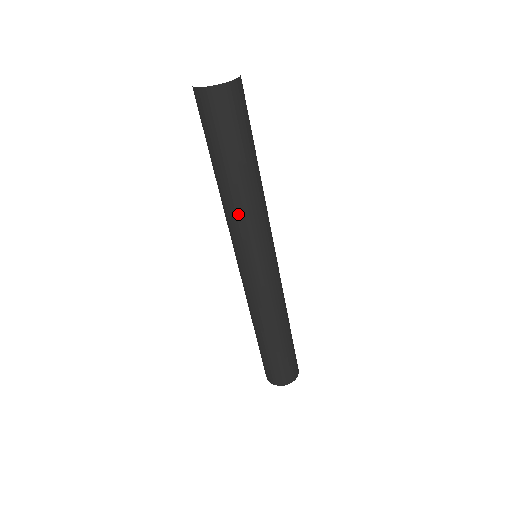
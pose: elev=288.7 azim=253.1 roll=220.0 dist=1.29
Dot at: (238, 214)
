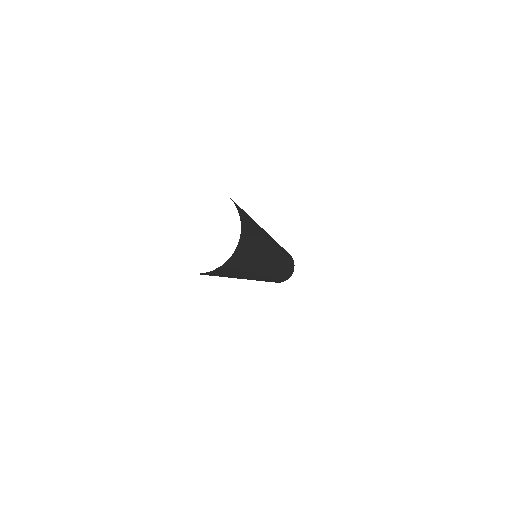
Dot at: occluded
